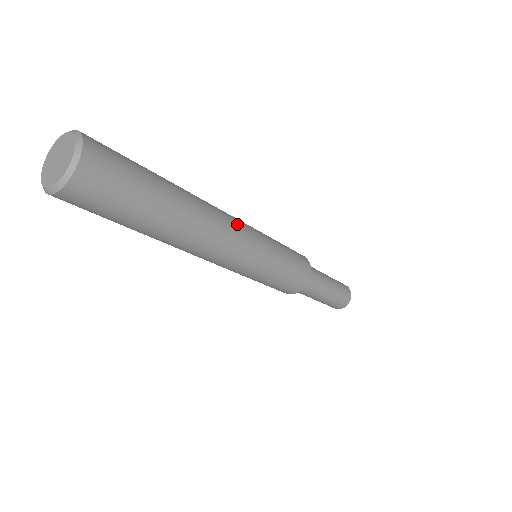
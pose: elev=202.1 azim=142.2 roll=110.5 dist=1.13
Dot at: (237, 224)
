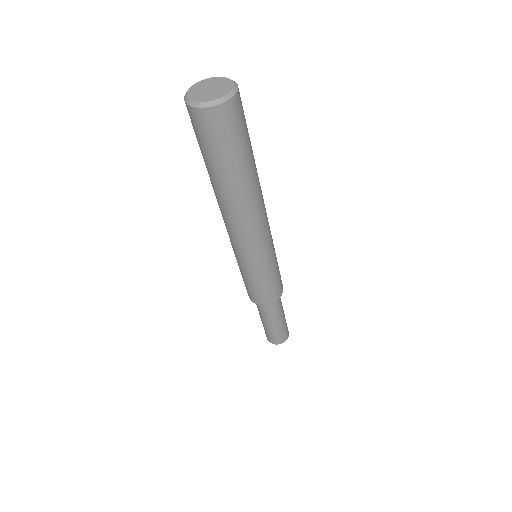
Dot at: (264, 228)
